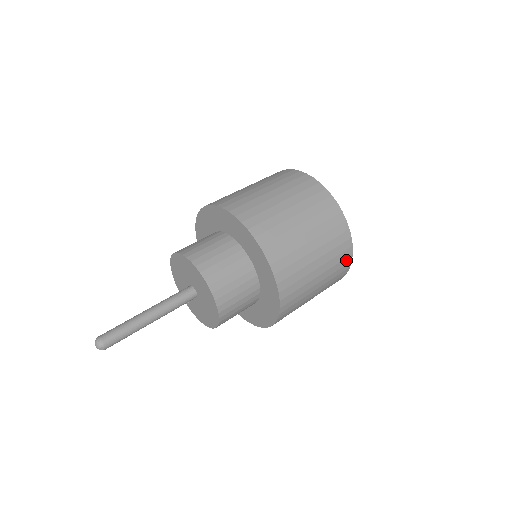
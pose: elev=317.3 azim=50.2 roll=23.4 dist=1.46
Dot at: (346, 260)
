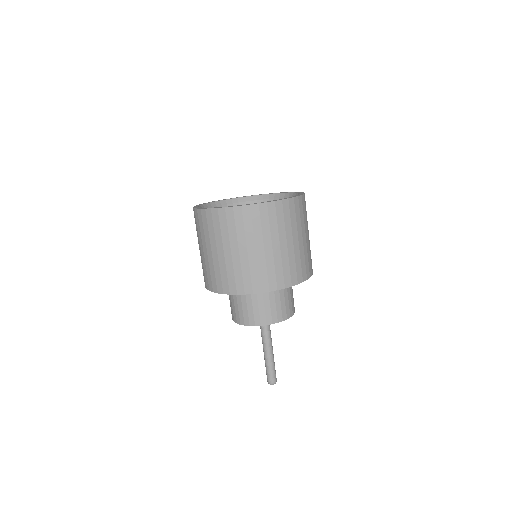
Dot at: (285, 208)
